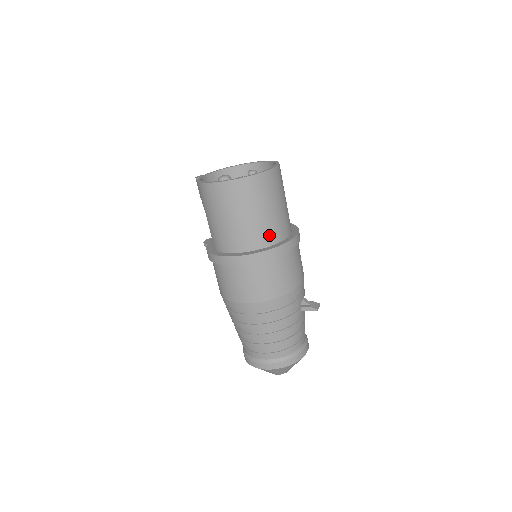
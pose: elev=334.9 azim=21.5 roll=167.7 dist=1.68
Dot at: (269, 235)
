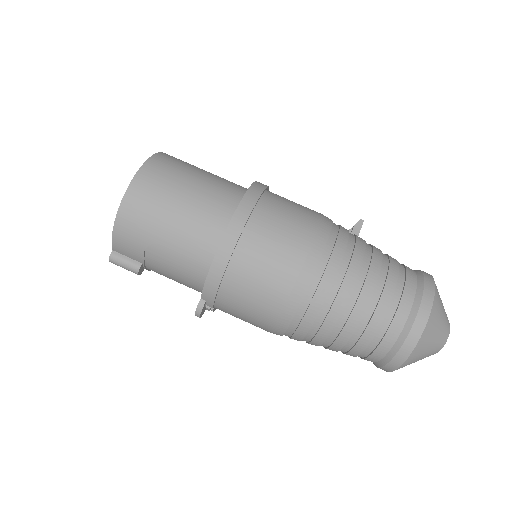
Dot at: (236, 186)
